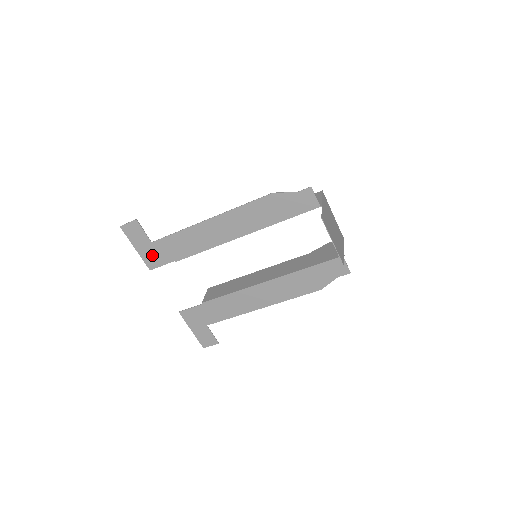
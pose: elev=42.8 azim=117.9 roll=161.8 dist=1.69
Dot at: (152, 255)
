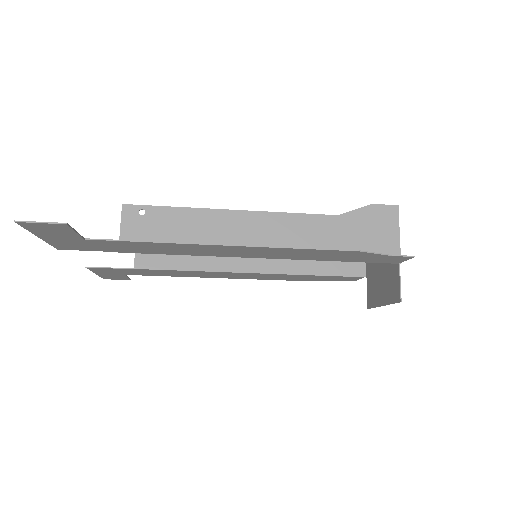
Dot at: (74, 244)
